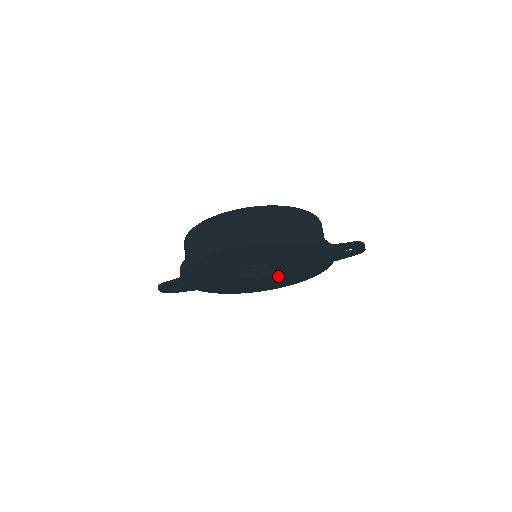
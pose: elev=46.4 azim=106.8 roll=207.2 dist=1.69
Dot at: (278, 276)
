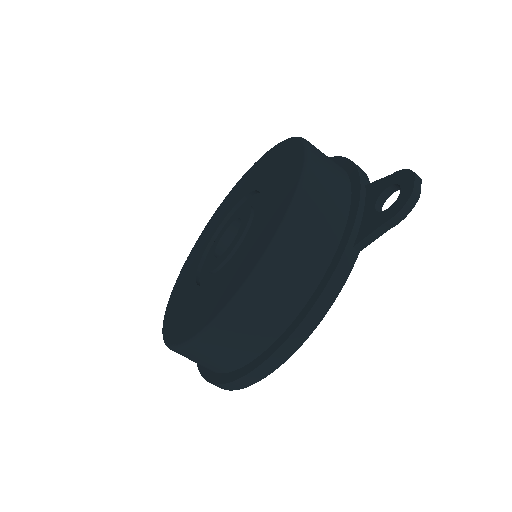
Dot at: occluded
